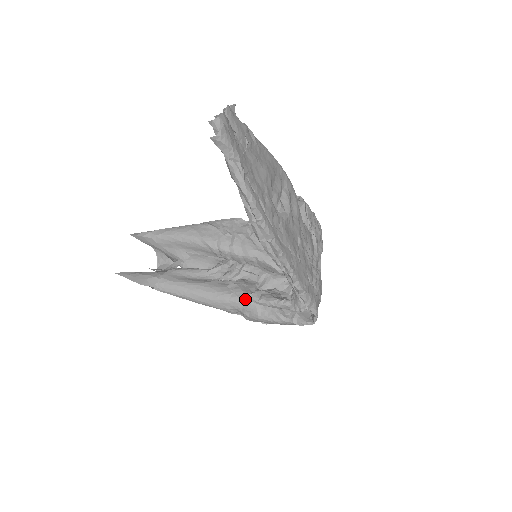
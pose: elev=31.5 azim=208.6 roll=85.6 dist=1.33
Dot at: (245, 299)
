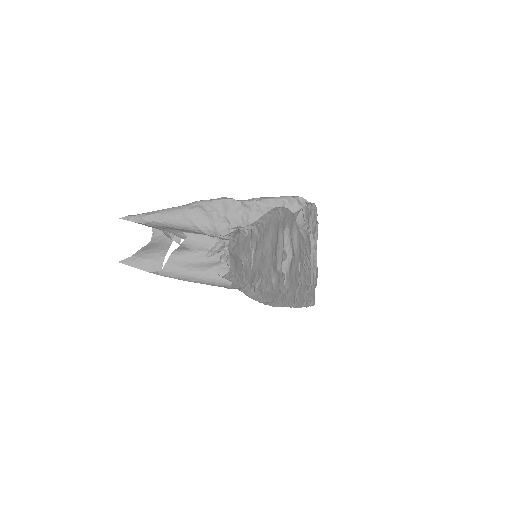
Dot at: occluded
